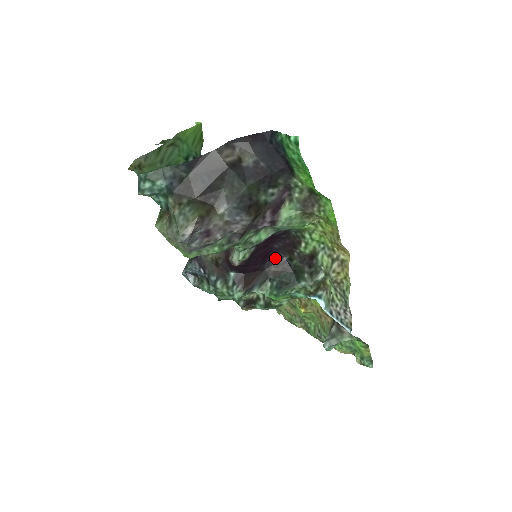
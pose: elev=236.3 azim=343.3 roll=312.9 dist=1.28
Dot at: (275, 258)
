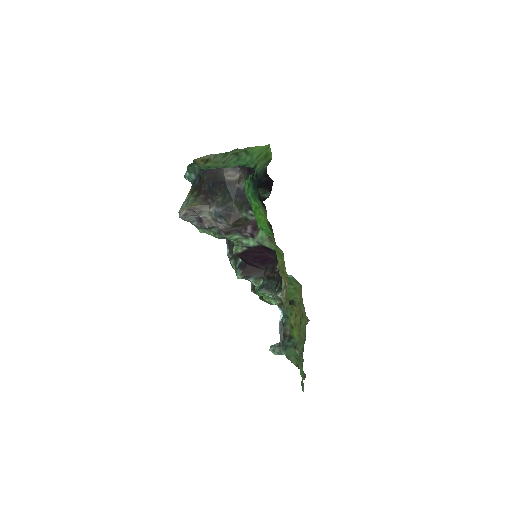
Dot at: (272, 266)
